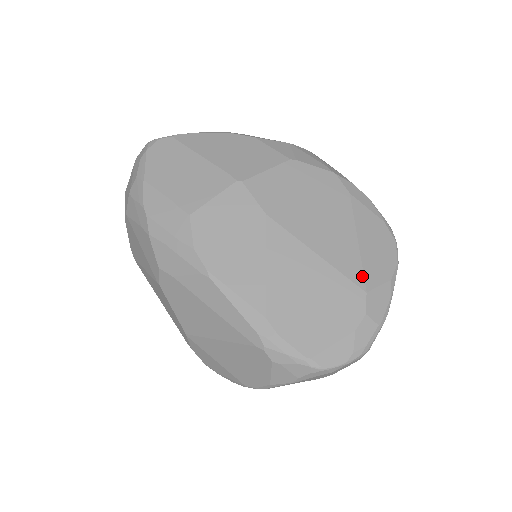
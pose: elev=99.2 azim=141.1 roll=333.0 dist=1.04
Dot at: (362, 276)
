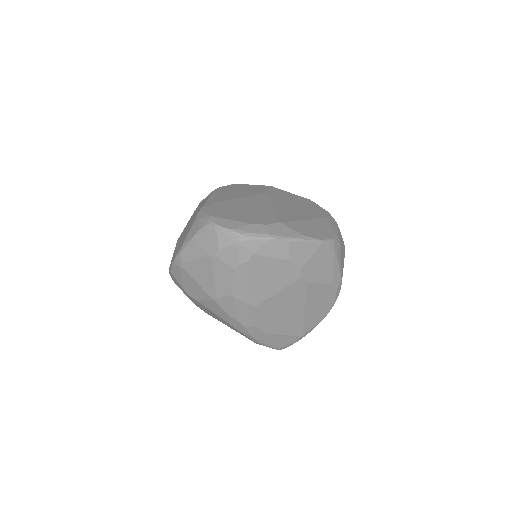
Dot at: (286, 221)
